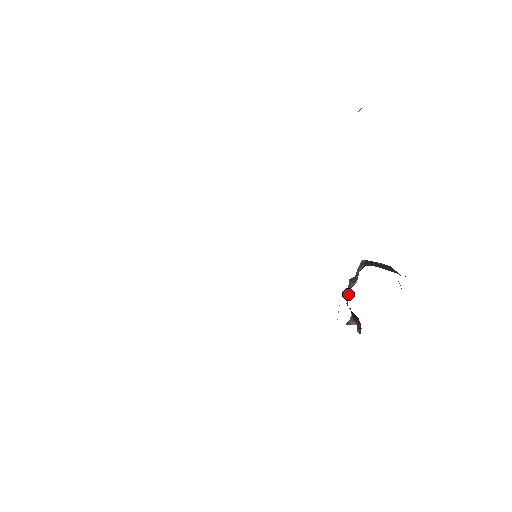
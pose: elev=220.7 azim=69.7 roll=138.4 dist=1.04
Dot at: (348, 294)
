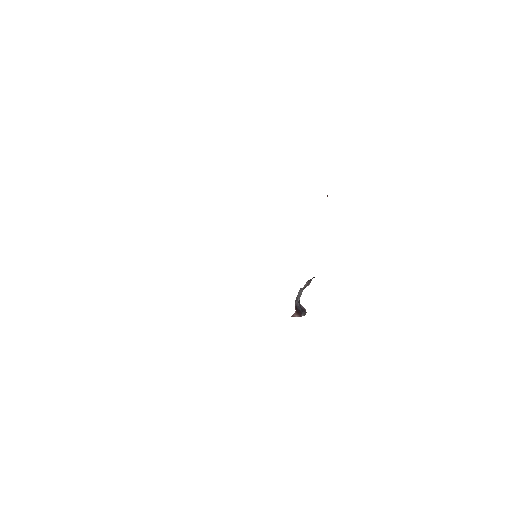
Dot at: (300, 294)
